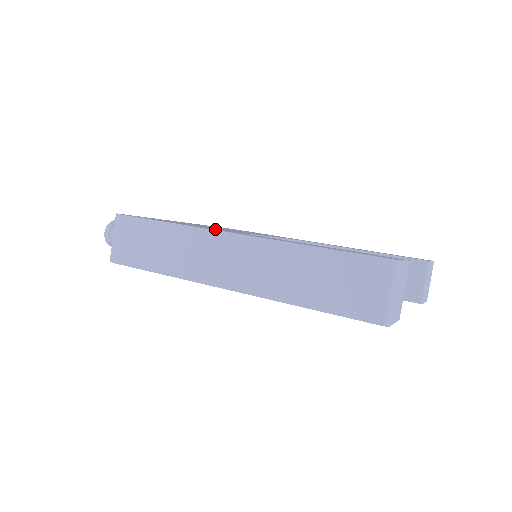
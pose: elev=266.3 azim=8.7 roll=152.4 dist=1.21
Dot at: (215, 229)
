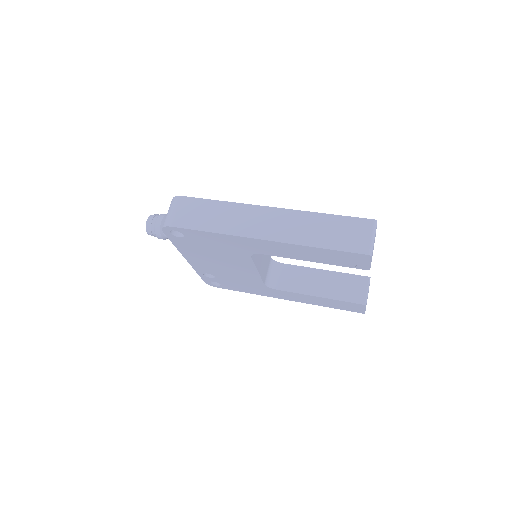
Dot at: occluded
